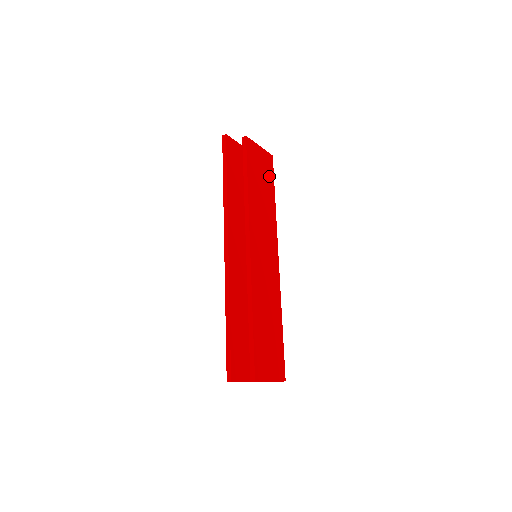
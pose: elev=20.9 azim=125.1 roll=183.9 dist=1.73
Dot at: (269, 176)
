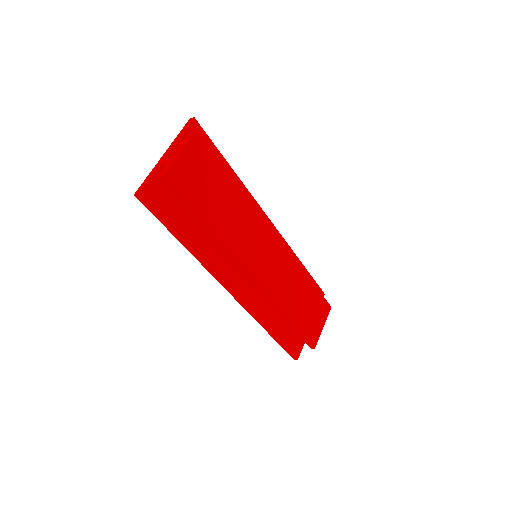
Dot at: (214, 166)
